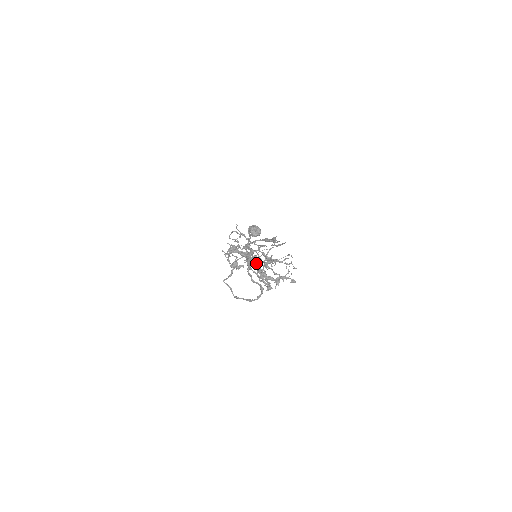
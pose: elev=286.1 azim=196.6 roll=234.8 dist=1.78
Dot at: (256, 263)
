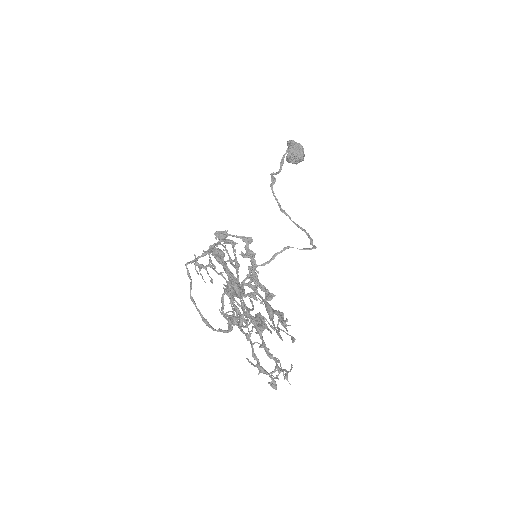
Dot at: (234, 319)
